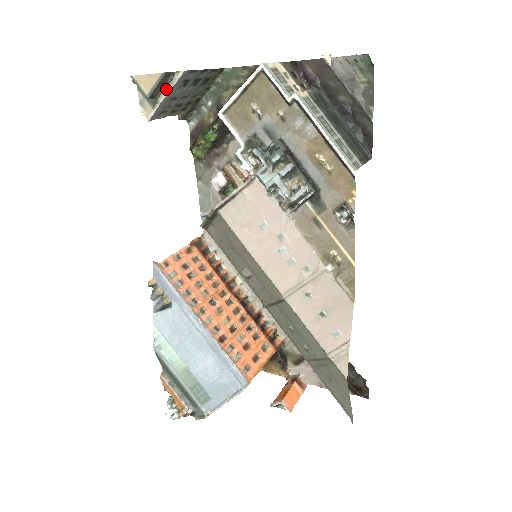
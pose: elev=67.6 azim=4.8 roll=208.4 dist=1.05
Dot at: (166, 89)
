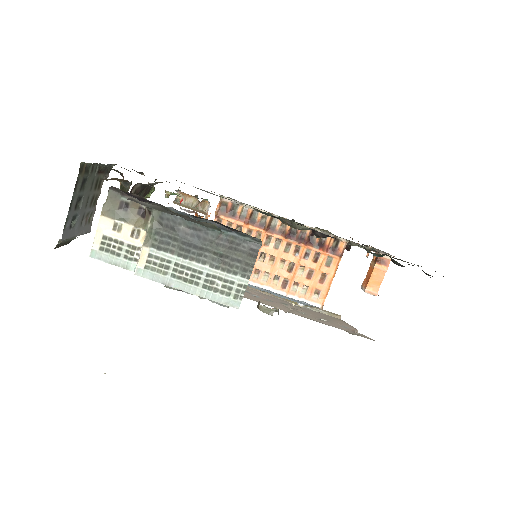
Dot at: occluded
